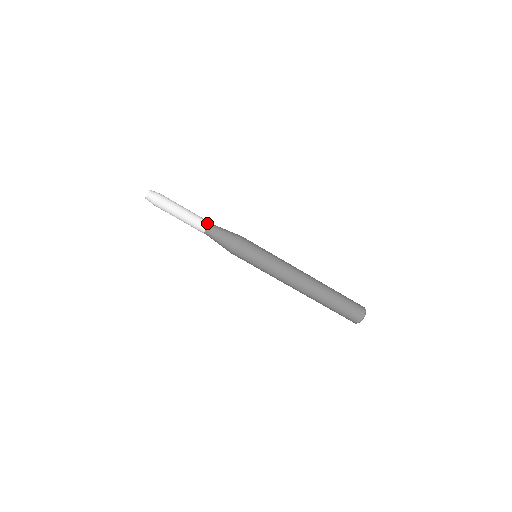
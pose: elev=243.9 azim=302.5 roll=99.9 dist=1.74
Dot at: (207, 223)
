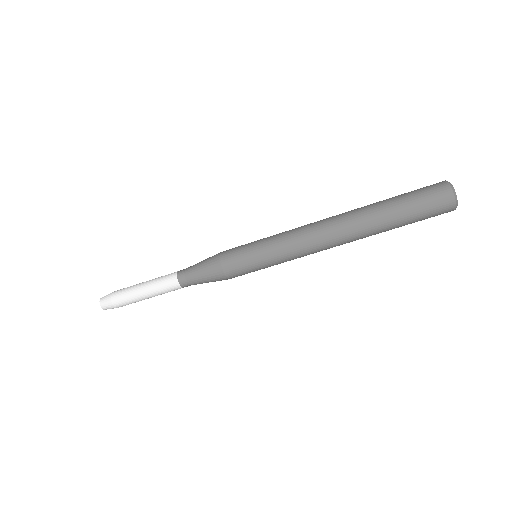
Dot at: (174, 277)
